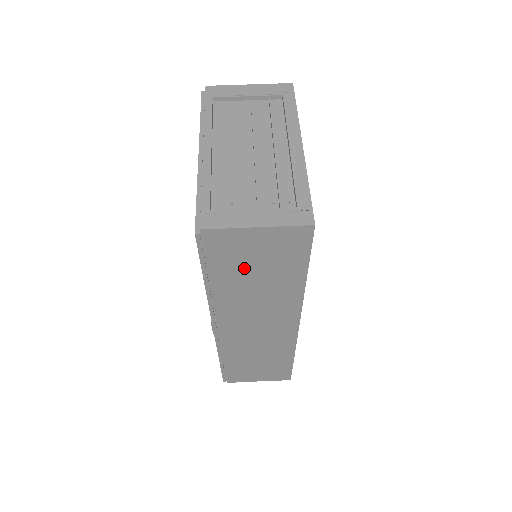
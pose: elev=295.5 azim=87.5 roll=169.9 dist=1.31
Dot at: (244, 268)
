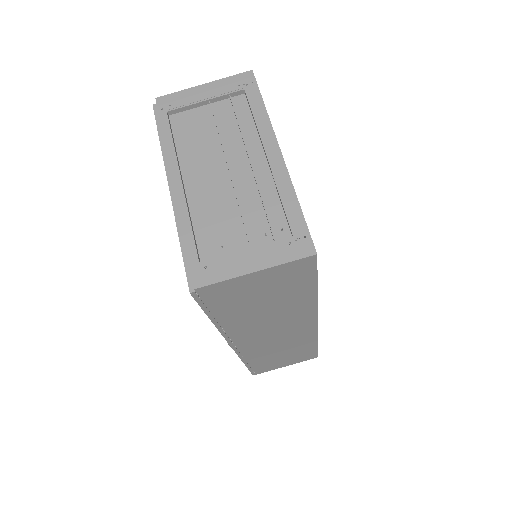
Dot at: (250, 302)
